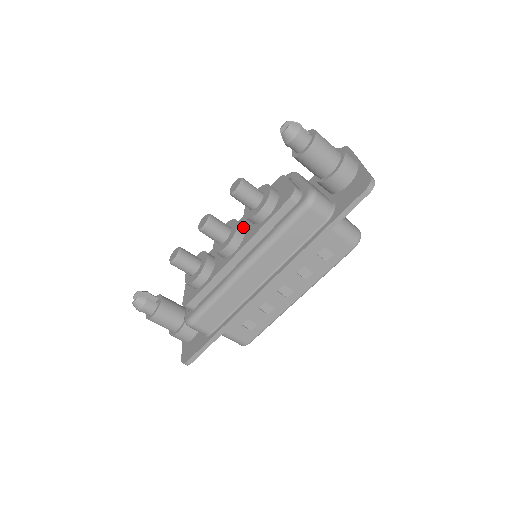
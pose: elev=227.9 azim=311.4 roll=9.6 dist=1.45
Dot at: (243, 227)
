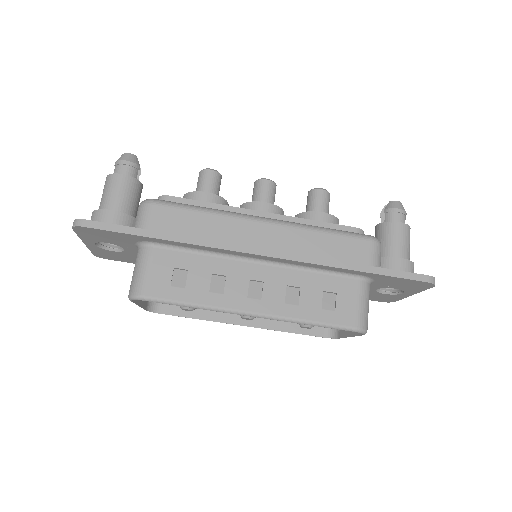
Dot at: occluded
